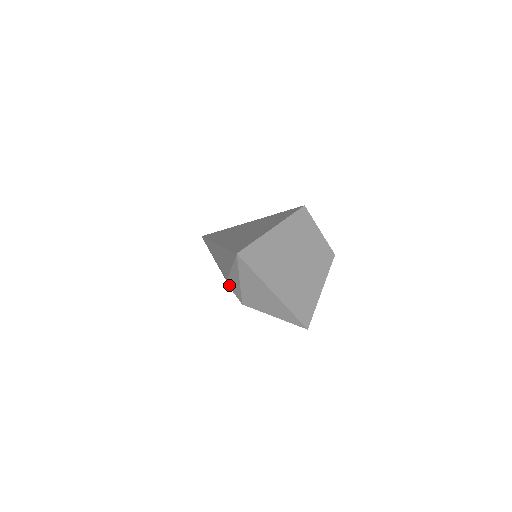
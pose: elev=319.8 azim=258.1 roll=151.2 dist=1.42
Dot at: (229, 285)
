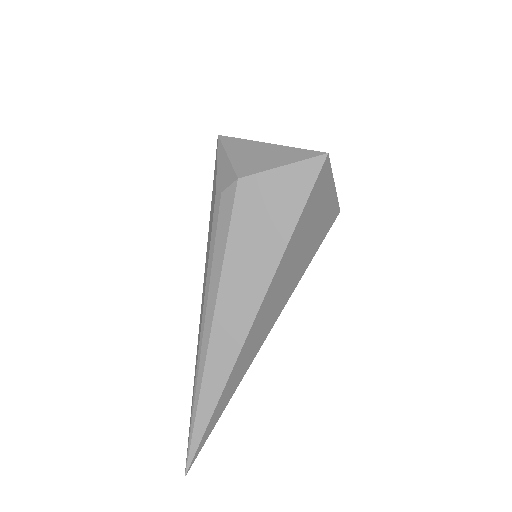
Dot at: (219, 192)
